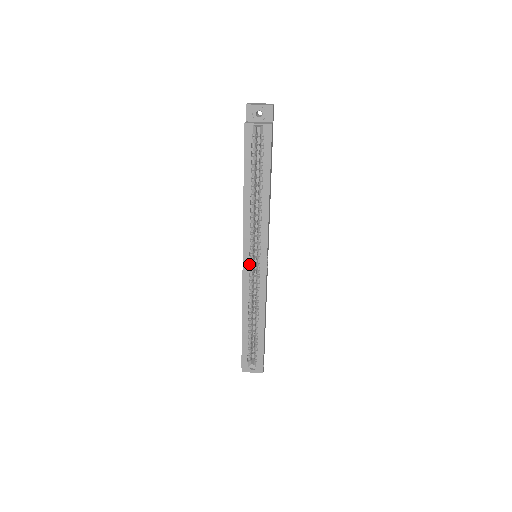
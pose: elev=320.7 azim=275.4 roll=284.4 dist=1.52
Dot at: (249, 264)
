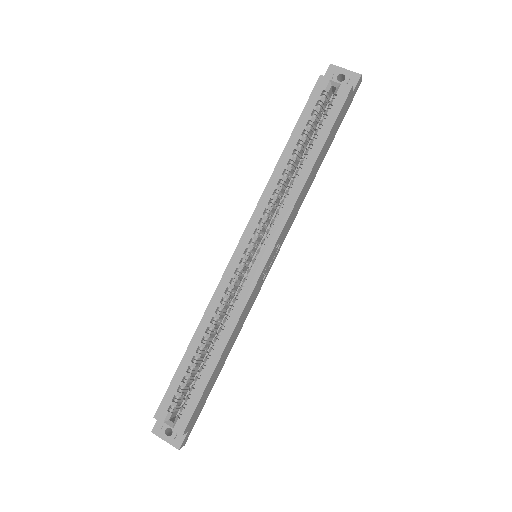
Dot at: (243, 255)
